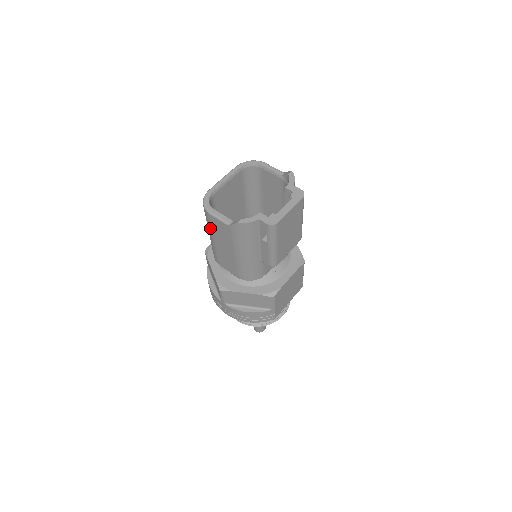
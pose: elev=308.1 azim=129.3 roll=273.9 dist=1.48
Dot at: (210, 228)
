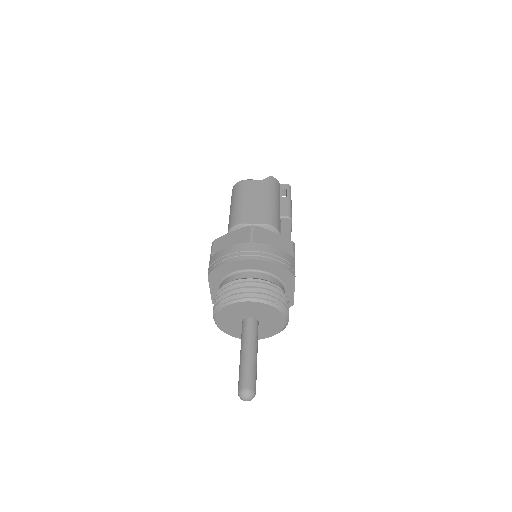
Dot at: (243, 191)
